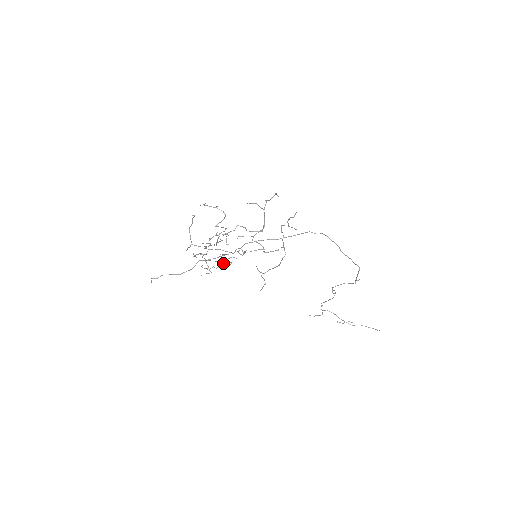
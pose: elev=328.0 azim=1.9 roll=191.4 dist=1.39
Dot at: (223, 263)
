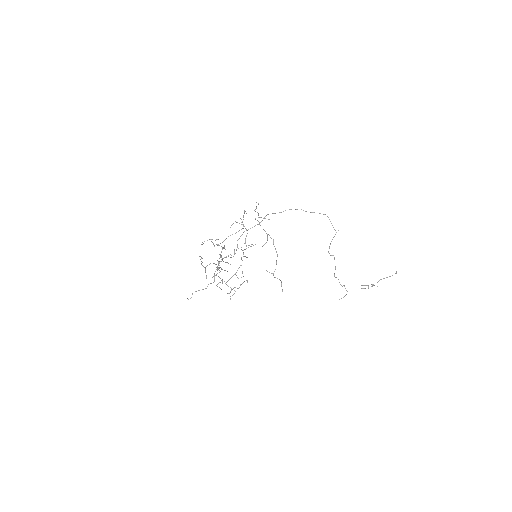
Dot at: occluded
